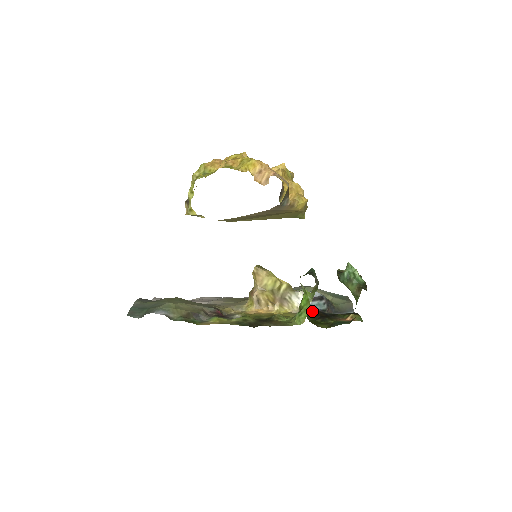
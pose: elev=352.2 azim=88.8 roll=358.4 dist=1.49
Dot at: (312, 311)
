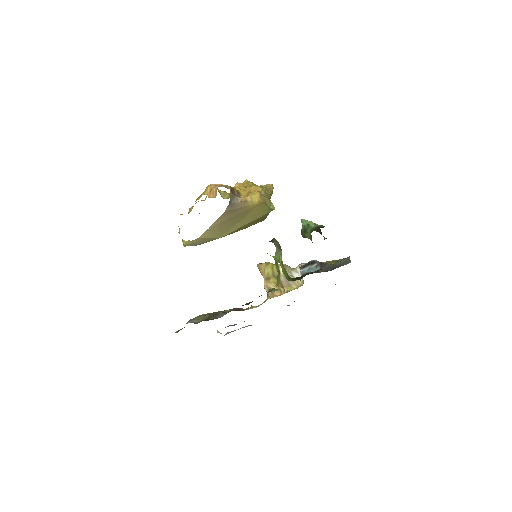
Dot at: (303, 275)
